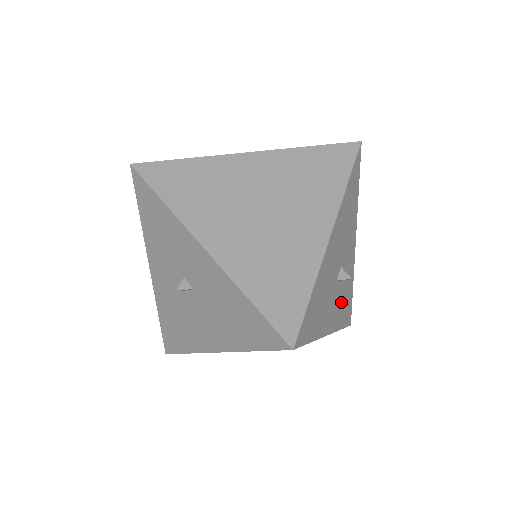
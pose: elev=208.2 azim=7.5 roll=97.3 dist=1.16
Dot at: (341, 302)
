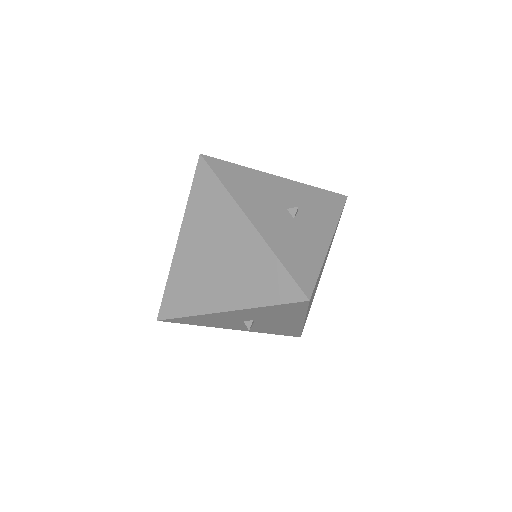
Dot at: (317, 213)
